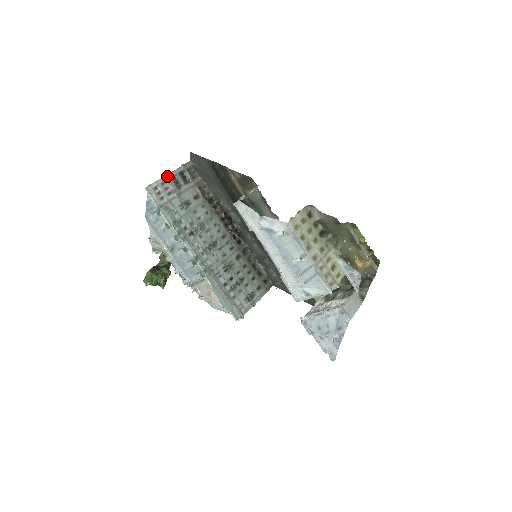
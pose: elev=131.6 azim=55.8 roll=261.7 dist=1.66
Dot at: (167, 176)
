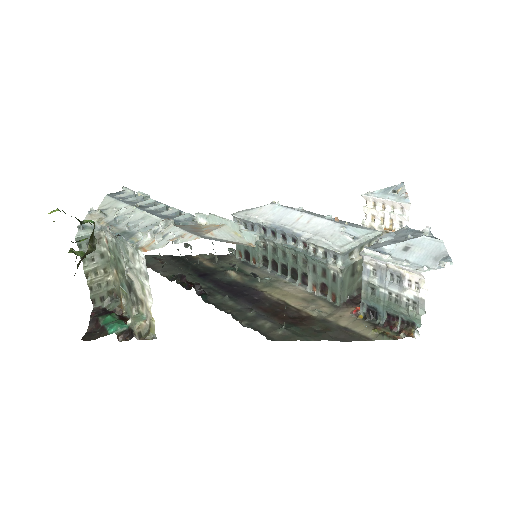
Dot at: occluded
